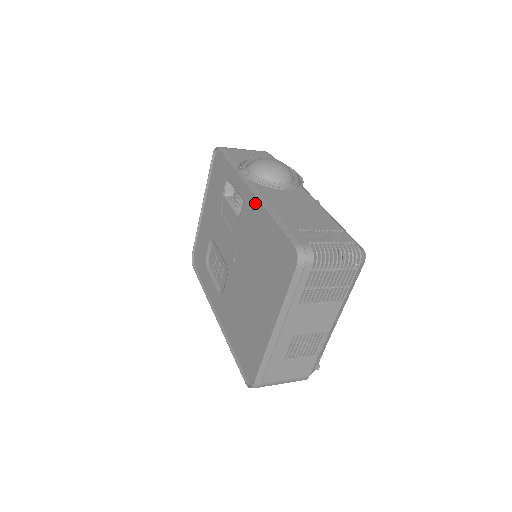
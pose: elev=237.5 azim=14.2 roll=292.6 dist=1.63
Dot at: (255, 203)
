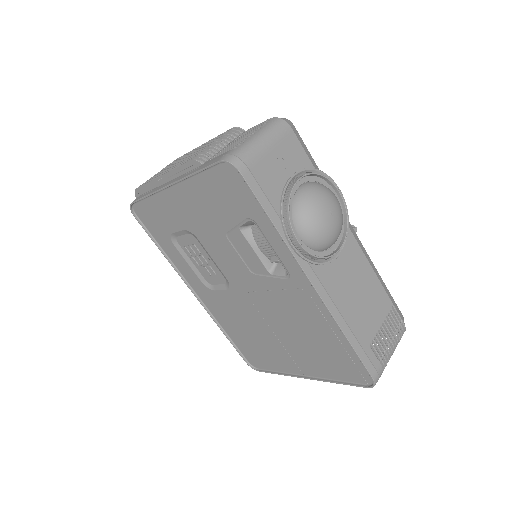
Dot at: (316, 300)
